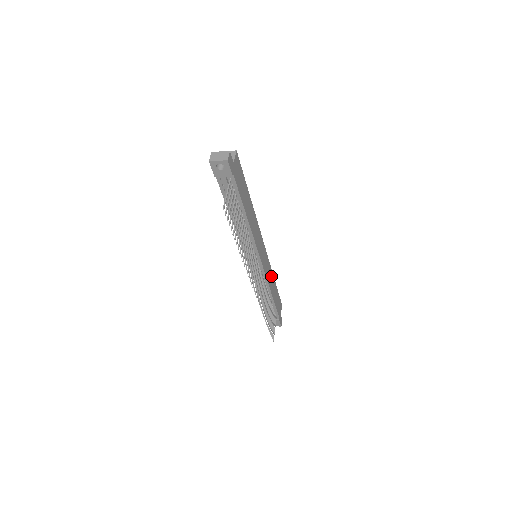
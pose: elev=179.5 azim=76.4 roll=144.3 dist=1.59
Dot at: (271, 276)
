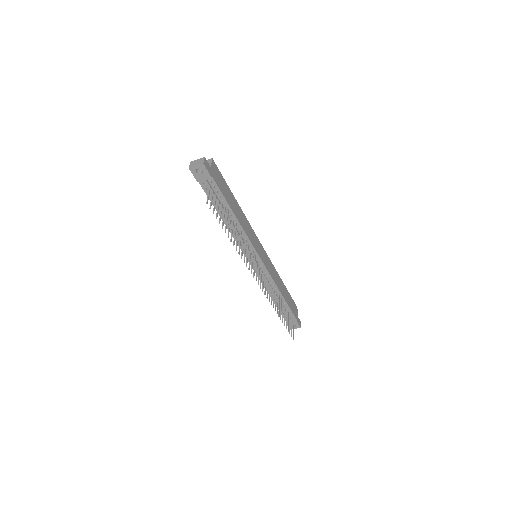
Dot at: (277, 276)
